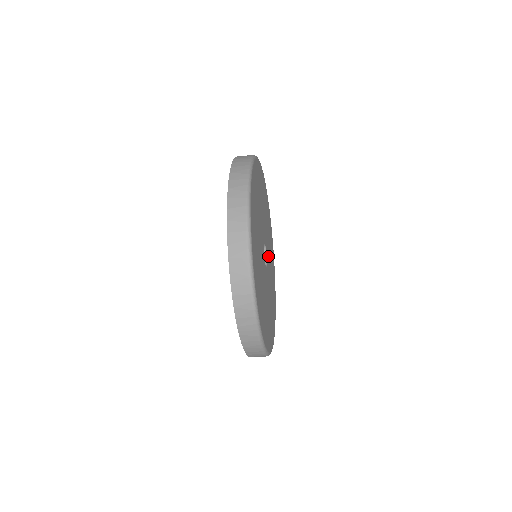
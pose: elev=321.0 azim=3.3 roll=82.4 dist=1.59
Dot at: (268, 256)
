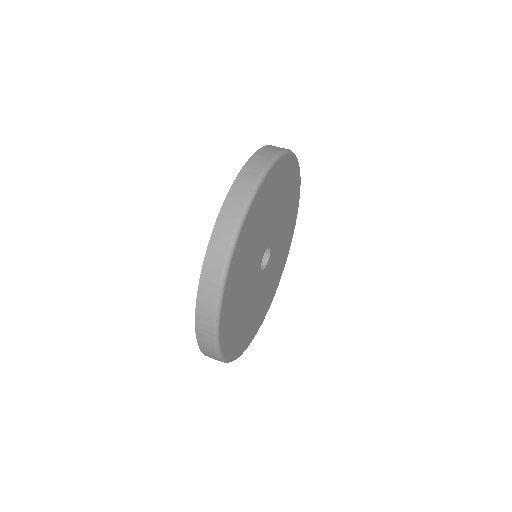
Dot at: (272, 261)
